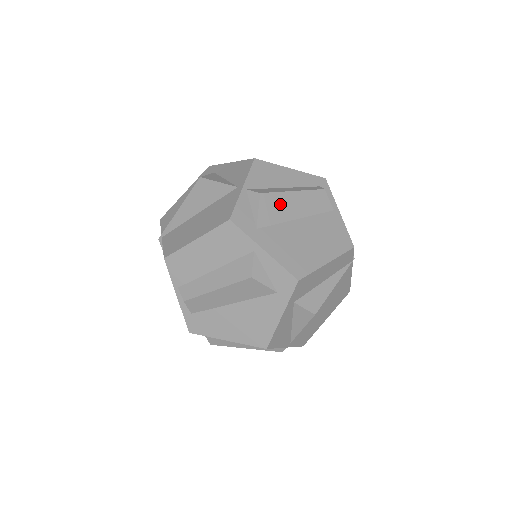
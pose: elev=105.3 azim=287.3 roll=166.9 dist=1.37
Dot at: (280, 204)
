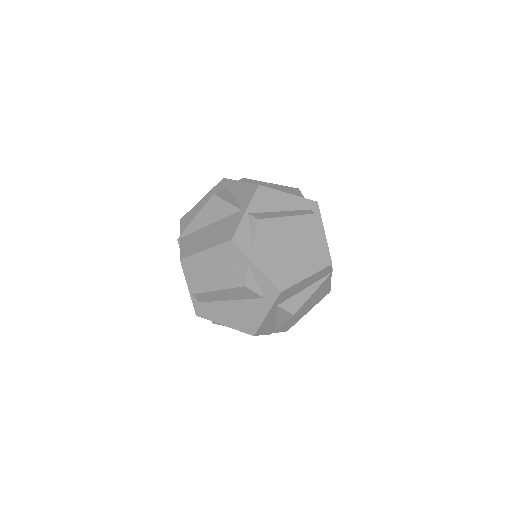
Dot at: (274, 227)
